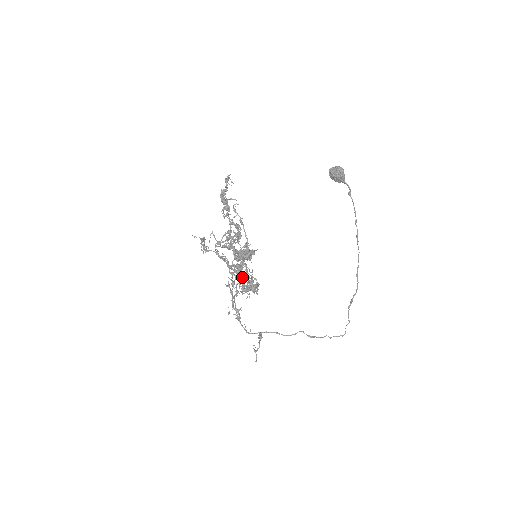
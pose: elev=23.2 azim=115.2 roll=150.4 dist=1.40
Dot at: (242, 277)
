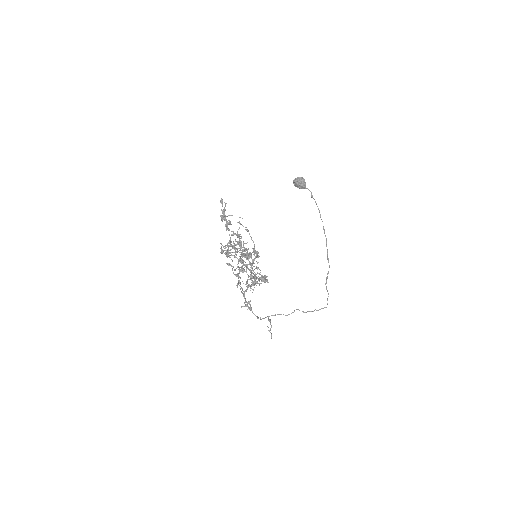
Dot at: occluded
